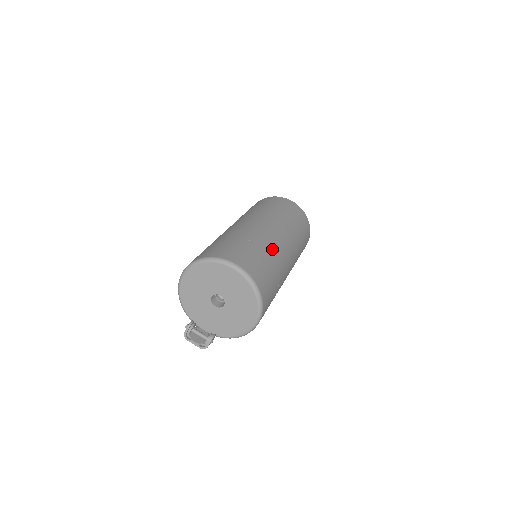
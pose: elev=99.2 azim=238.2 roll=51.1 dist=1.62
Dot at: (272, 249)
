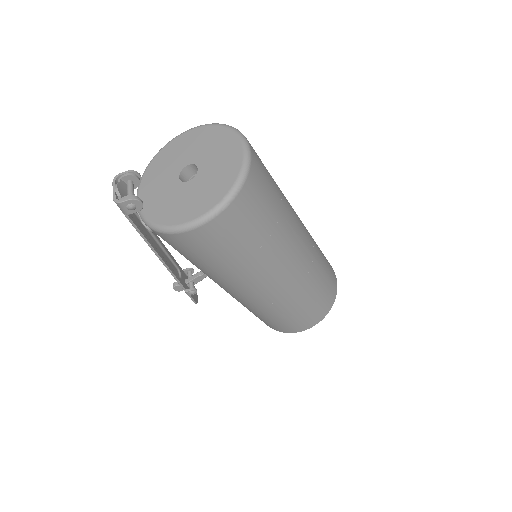
Dot at: (288, 220)
